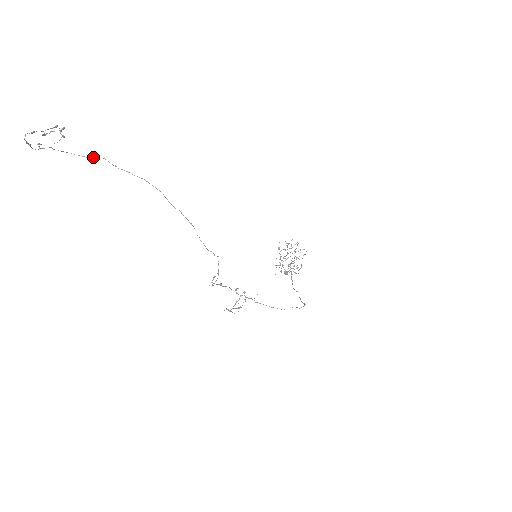
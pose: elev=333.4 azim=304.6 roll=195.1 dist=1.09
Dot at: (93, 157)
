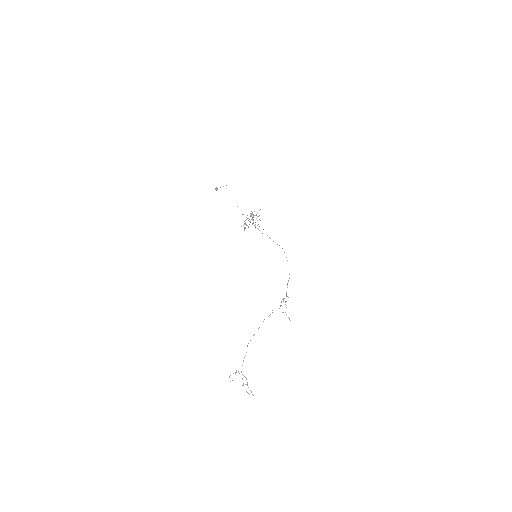
Dot at: occluded
